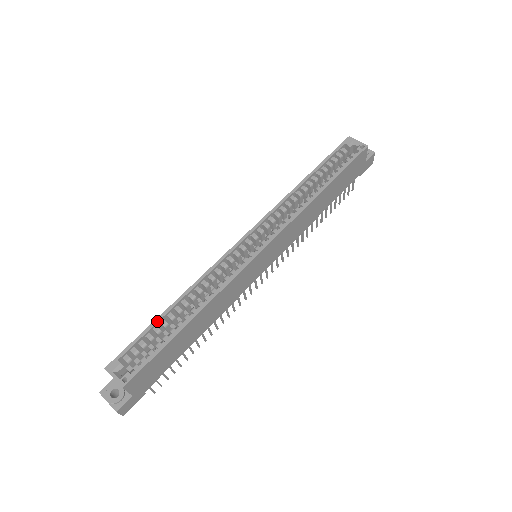
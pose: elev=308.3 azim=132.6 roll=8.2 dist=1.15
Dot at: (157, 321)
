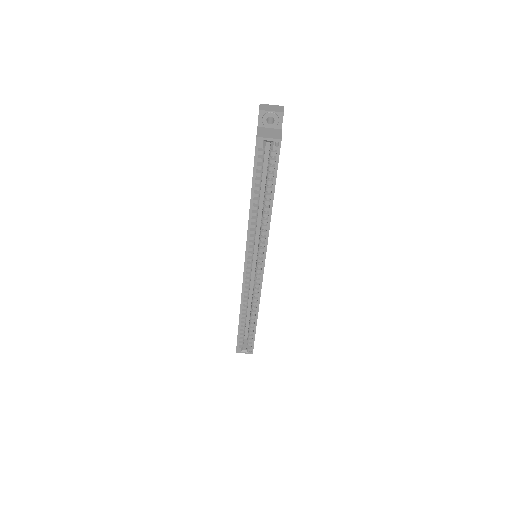
Dot at: (240, 327)
